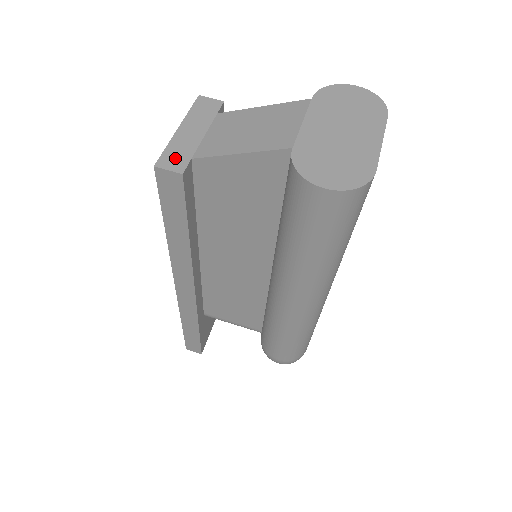
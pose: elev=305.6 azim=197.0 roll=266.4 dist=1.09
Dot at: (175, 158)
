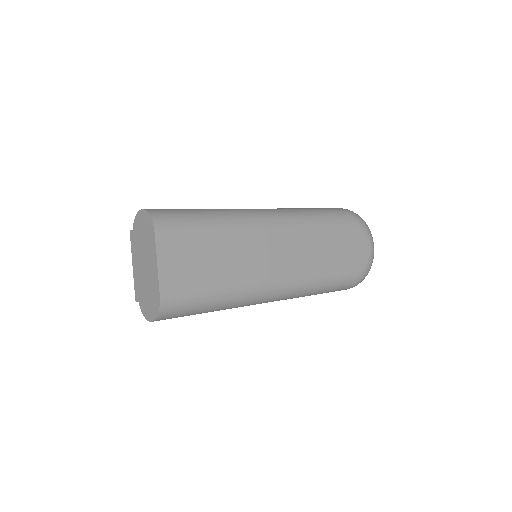
Dot at: occluded
